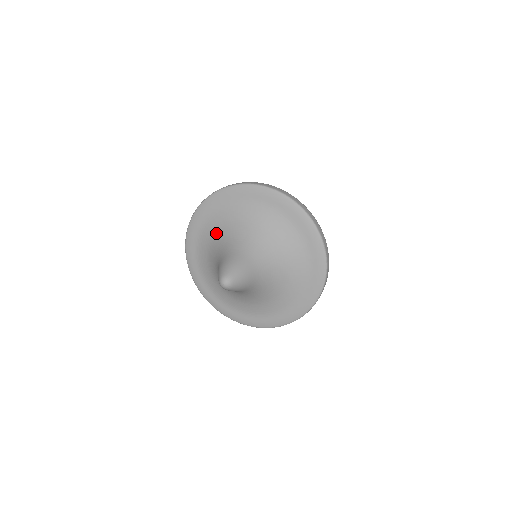
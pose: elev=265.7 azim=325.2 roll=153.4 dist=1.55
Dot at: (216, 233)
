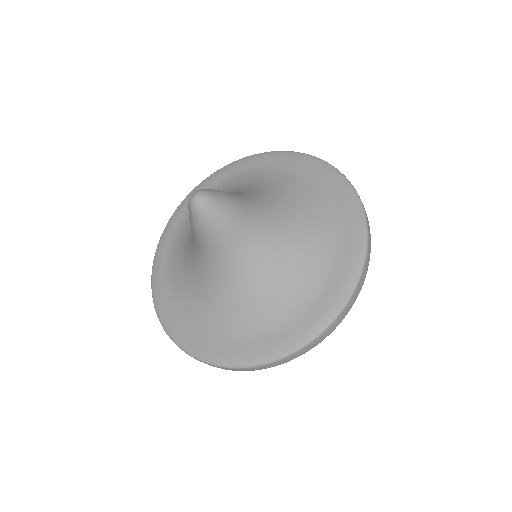
Dot at: (233, 188)
